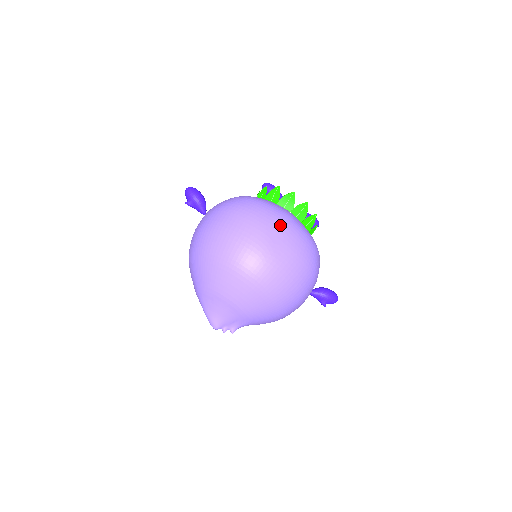
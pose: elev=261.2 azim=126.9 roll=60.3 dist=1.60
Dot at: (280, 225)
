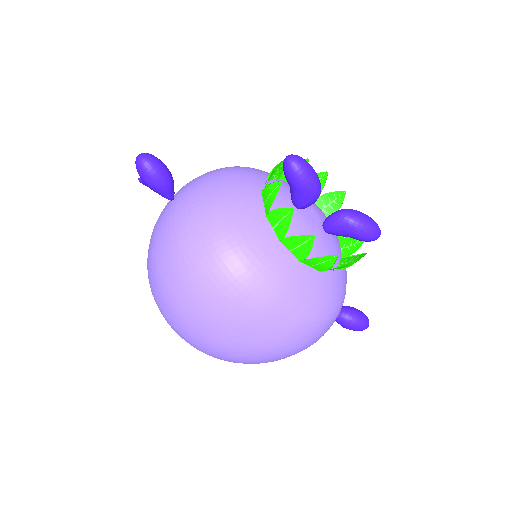
Dot at: (249, 320)
